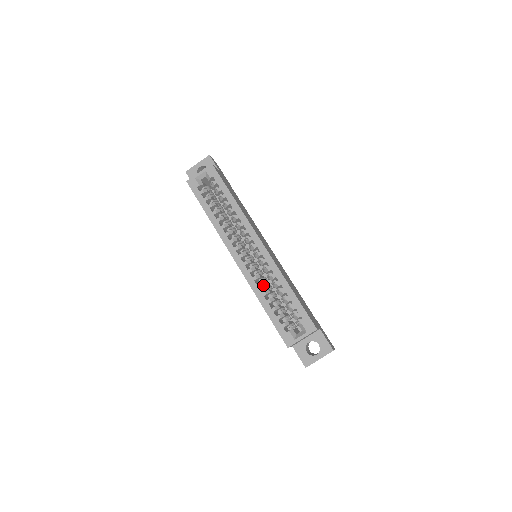
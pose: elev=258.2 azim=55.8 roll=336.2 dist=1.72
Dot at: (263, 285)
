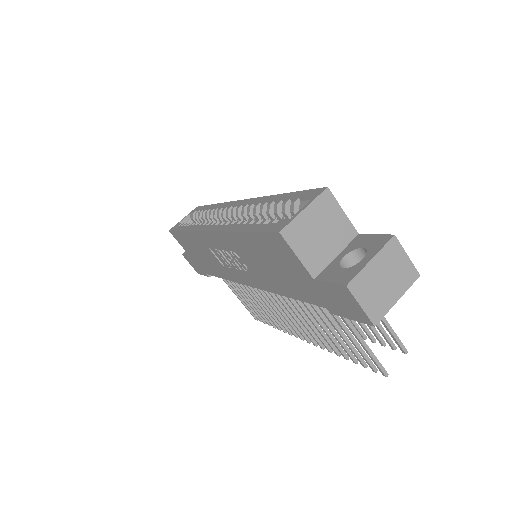
Dot at: occluded
